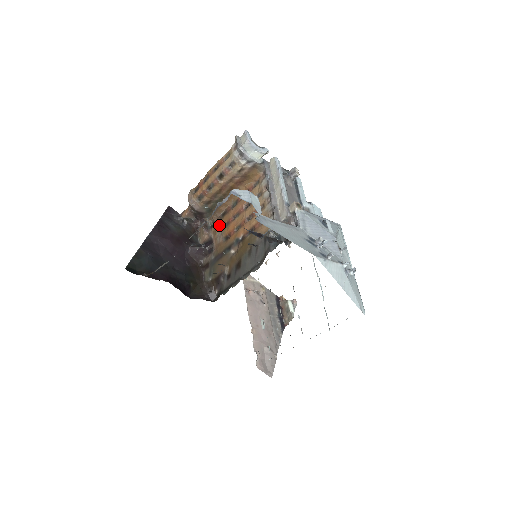
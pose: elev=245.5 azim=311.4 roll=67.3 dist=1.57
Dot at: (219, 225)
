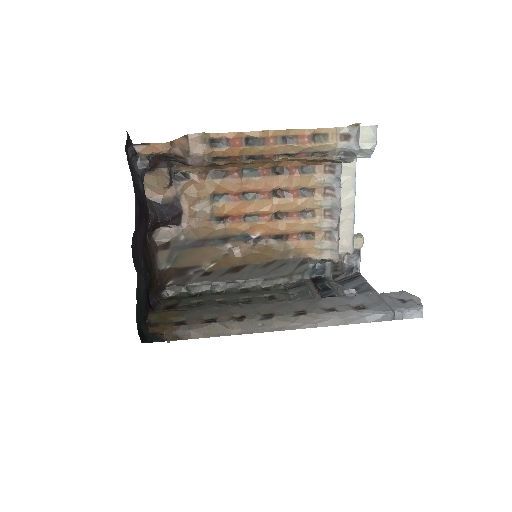
Dot at: (206, 189)
